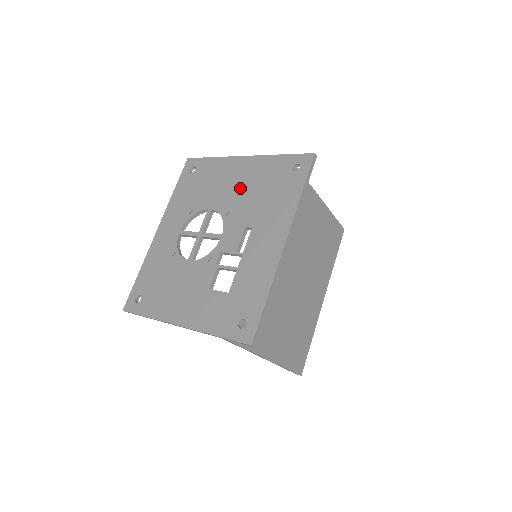
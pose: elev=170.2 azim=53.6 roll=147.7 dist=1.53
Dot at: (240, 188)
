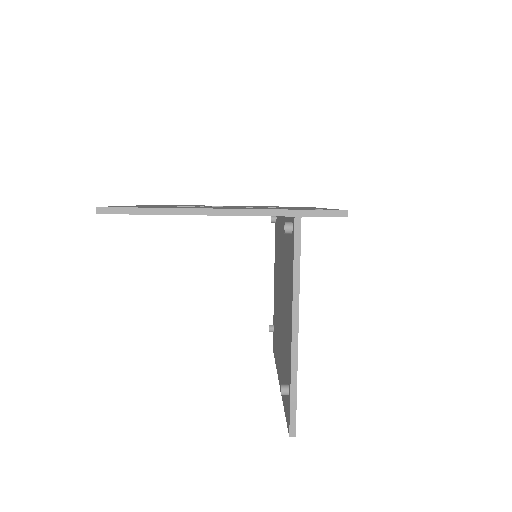
Dot at: occluded
